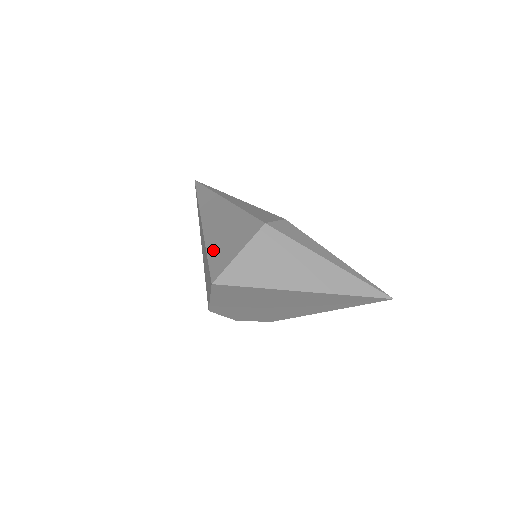
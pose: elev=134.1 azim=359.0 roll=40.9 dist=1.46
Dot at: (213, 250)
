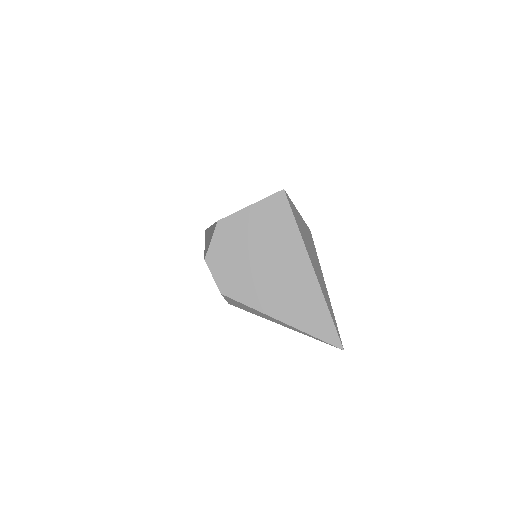
Dot at: occluded
